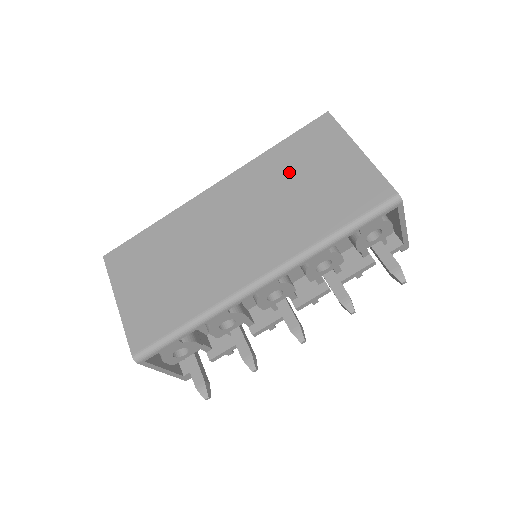
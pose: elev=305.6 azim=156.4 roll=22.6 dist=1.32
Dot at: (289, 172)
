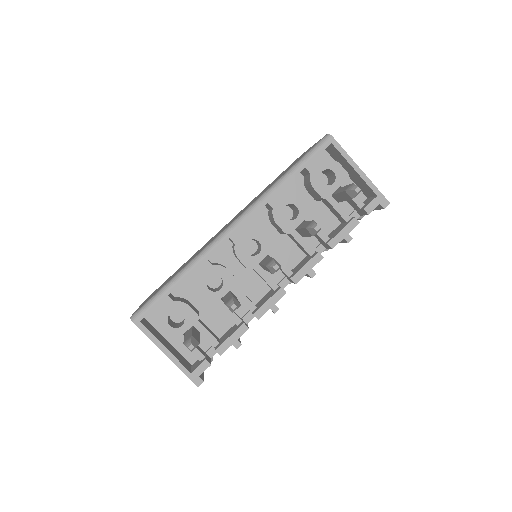
Dot at: occluded
